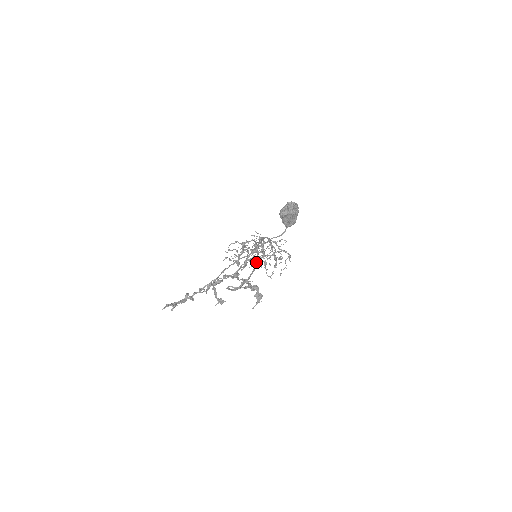
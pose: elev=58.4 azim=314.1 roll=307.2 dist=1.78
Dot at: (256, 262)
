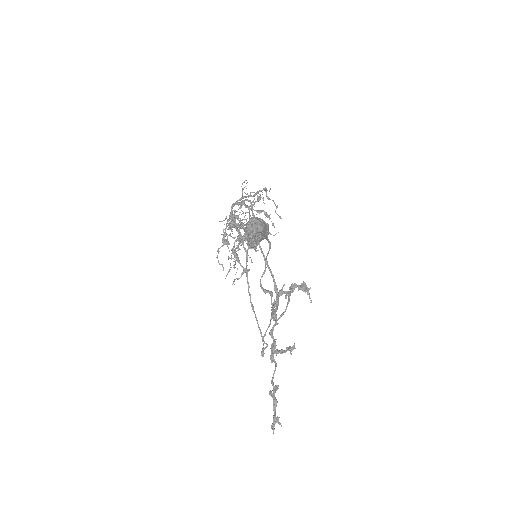
Dot at: occluded
